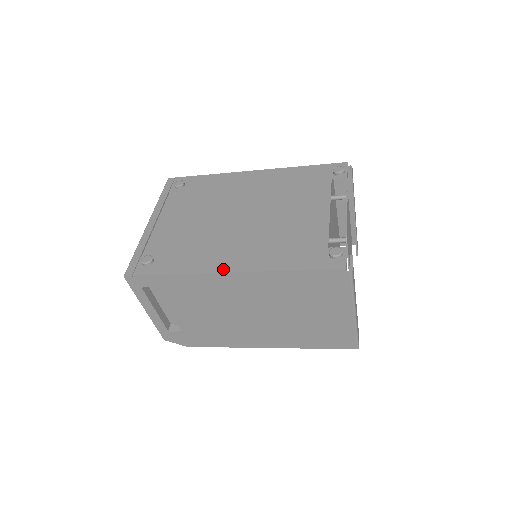
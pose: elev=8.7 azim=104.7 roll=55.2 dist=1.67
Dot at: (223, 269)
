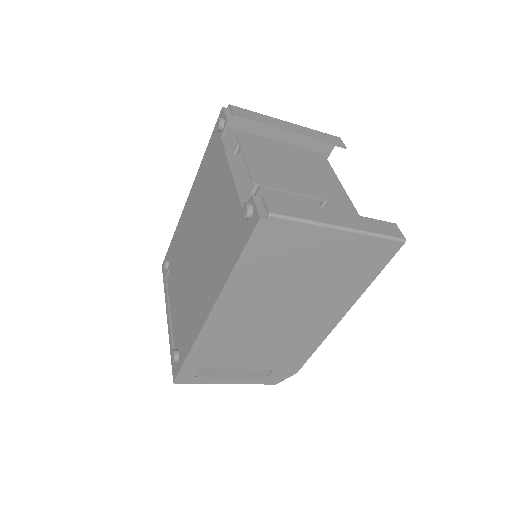
Dot at: (205, 315)
